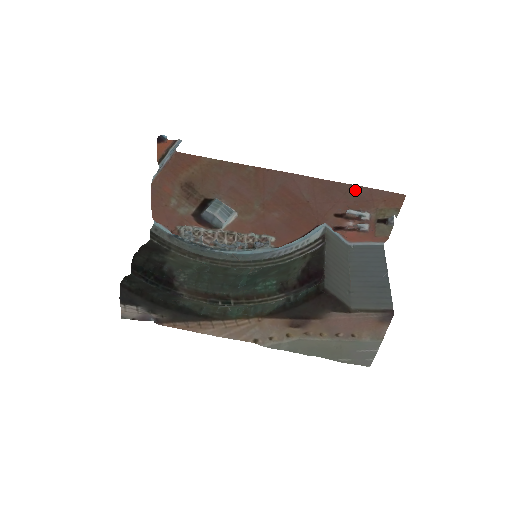
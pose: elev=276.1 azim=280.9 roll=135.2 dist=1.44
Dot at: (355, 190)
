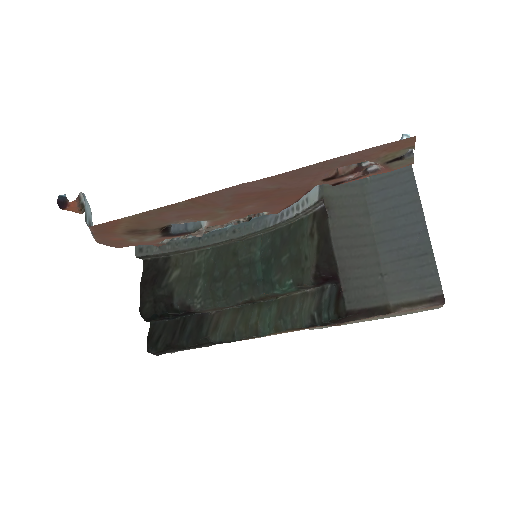
Dot at: (334, 161)
